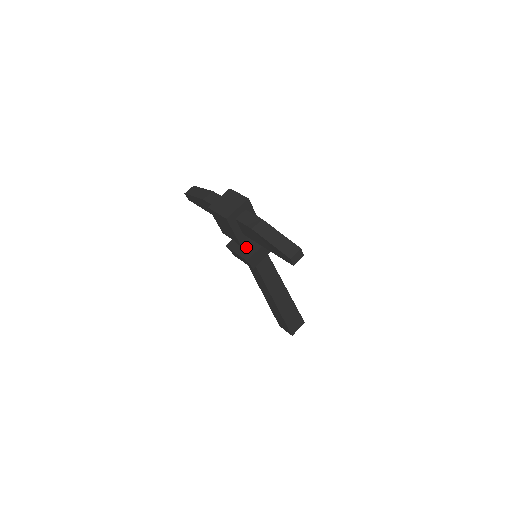
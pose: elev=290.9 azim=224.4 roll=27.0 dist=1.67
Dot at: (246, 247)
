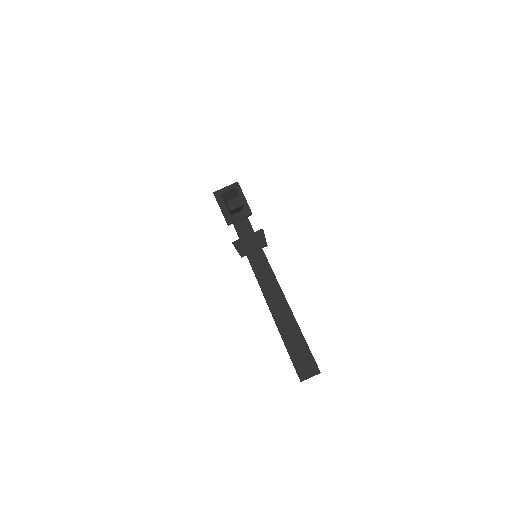
Dot at: (238, 235)
